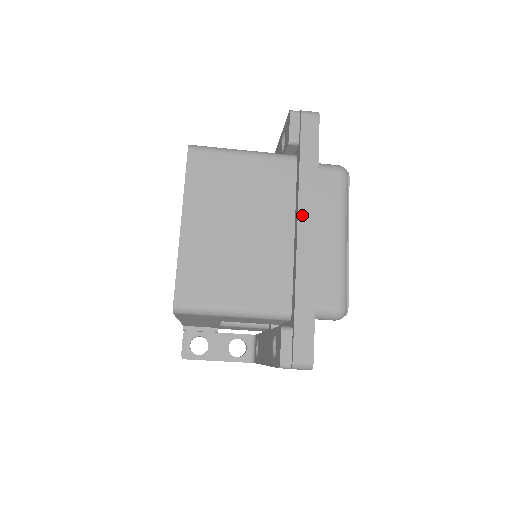
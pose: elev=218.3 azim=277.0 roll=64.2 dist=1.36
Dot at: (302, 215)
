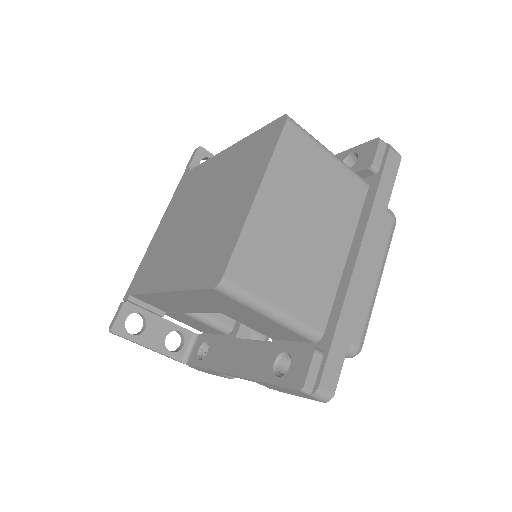
Dot at: (365, 243)
